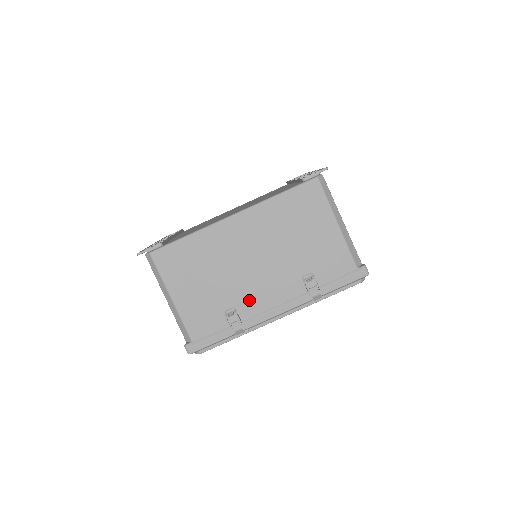
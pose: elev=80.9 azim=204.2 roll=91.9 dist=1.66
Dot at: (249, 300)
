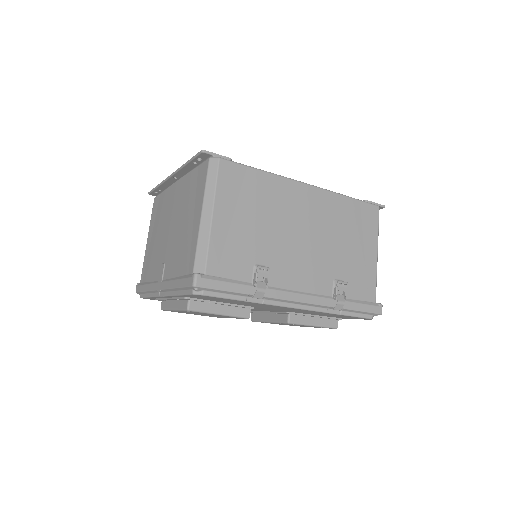
Dot at: (282, 269)
